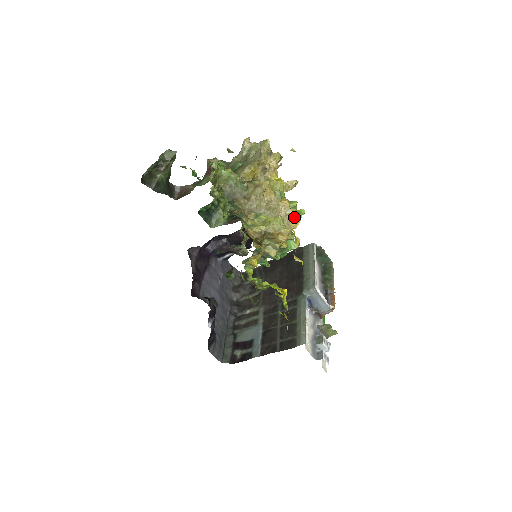
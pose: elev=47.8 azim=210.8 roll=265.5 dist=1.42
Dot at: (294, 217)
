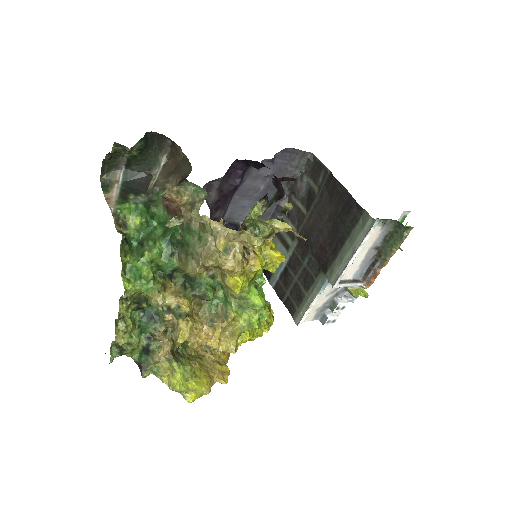
Dot at: (227, 351)
